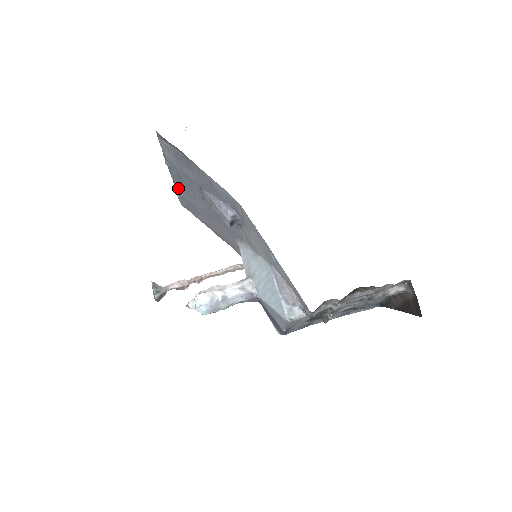
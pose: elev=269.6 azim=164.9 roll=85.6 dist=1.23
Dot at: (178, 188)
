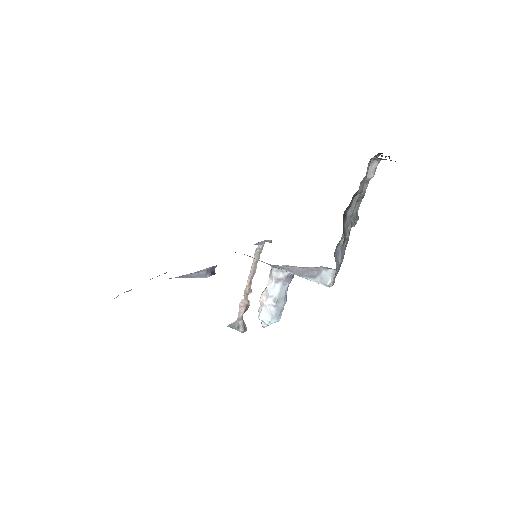
Dot at: occluded
